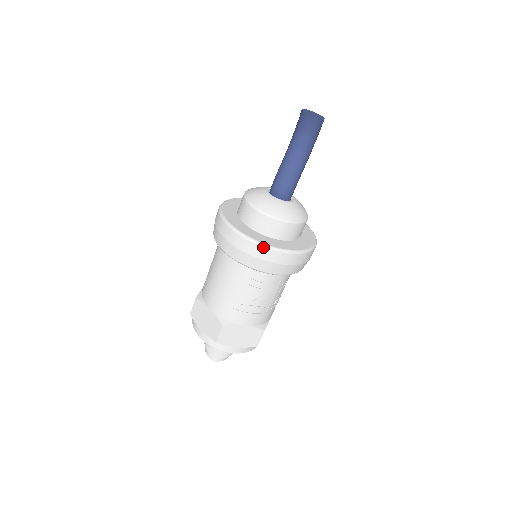
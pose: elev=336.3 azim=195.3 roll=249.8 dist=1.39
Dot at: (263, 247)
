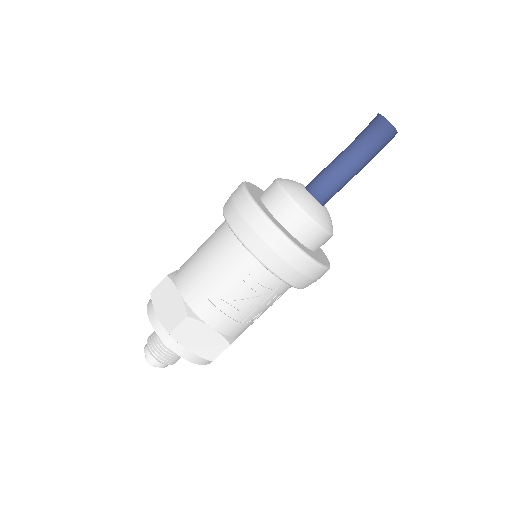
Dot at: (281, 236)
